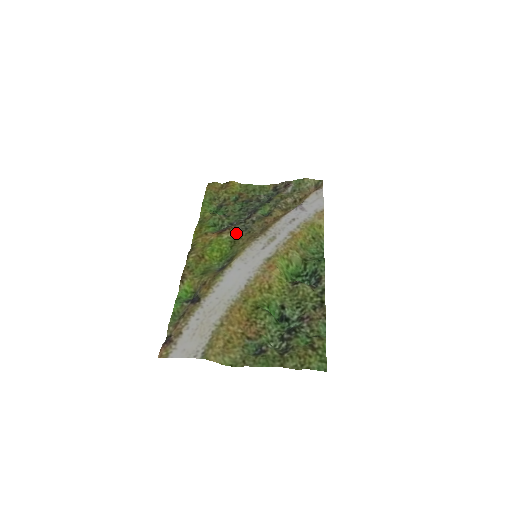
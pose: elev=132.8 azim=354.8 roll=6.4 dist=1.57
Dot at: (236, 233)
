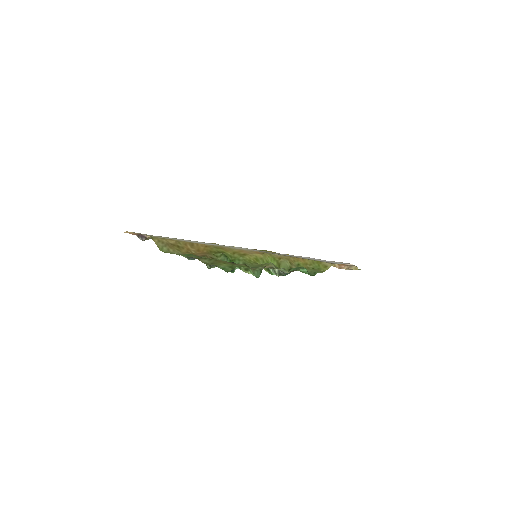
Dot at: occluded
